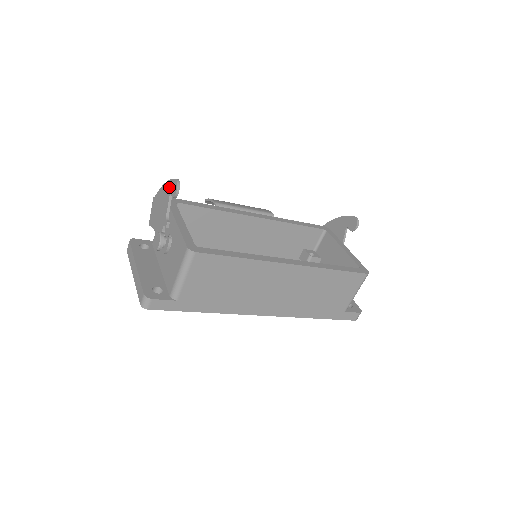
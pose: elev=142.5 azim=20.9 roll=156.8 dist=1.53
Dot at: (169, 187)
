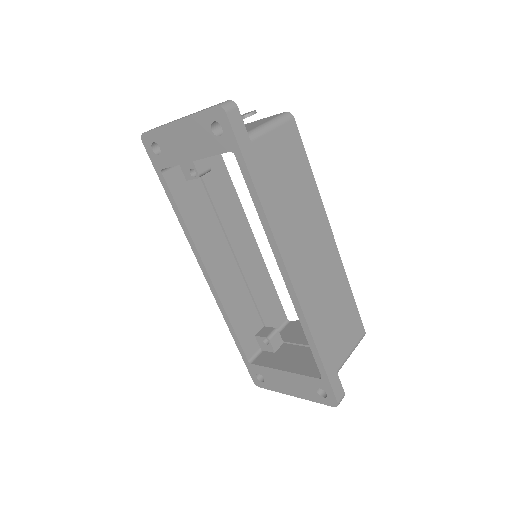
Dot at: occluded
